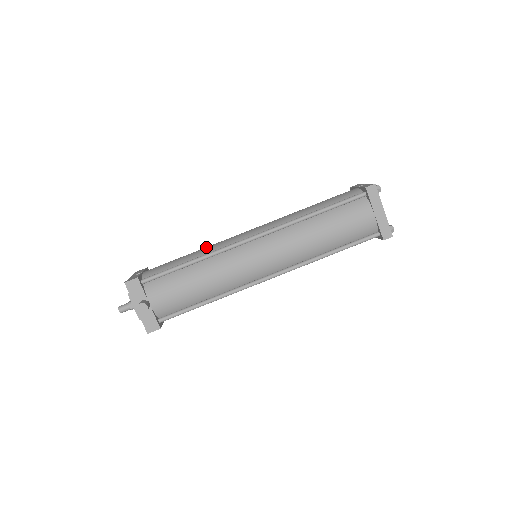
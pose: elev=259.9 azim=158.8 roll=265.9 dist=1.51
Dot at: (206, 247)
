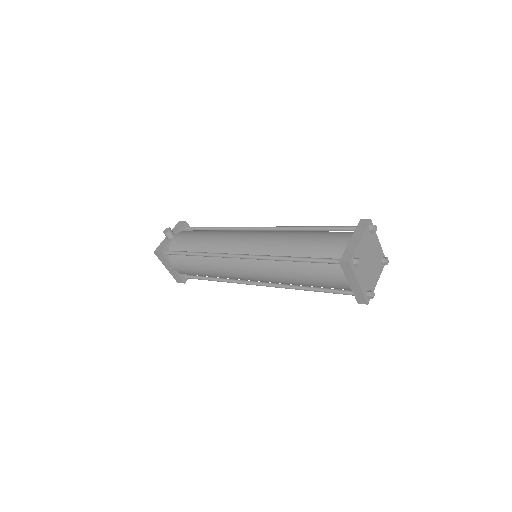
Dot at: occluded
